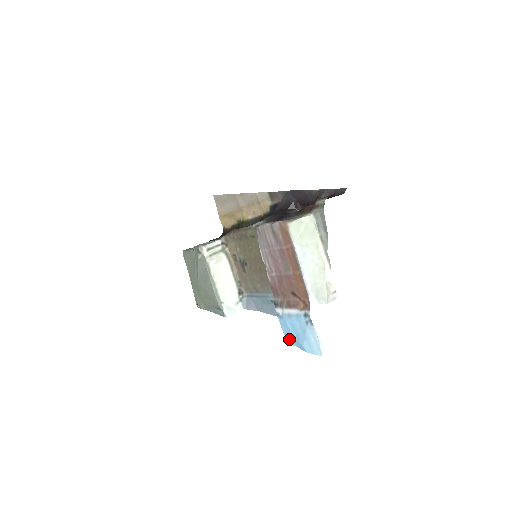
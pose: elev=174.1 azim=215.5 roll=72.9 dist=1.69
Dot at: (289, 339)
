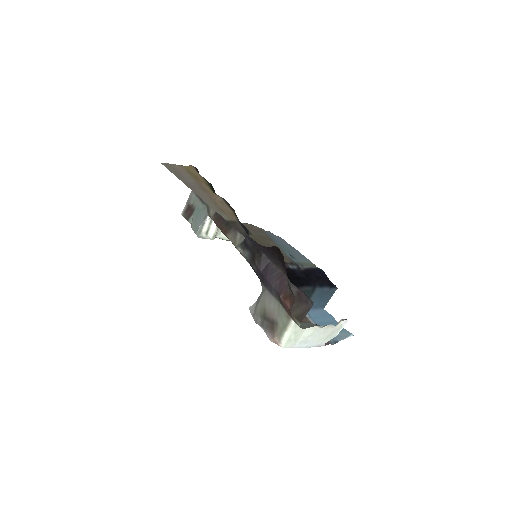
Dot at: (323, 313)
